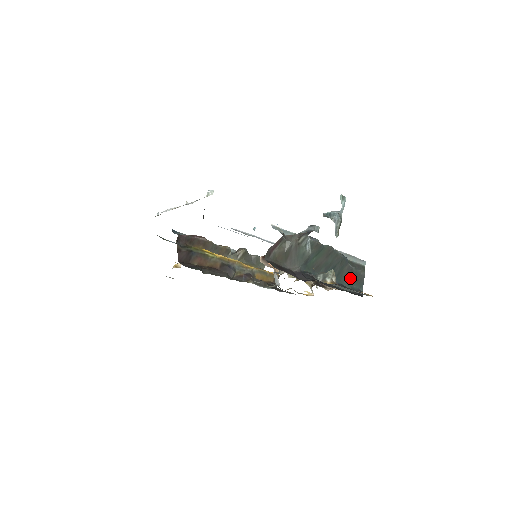
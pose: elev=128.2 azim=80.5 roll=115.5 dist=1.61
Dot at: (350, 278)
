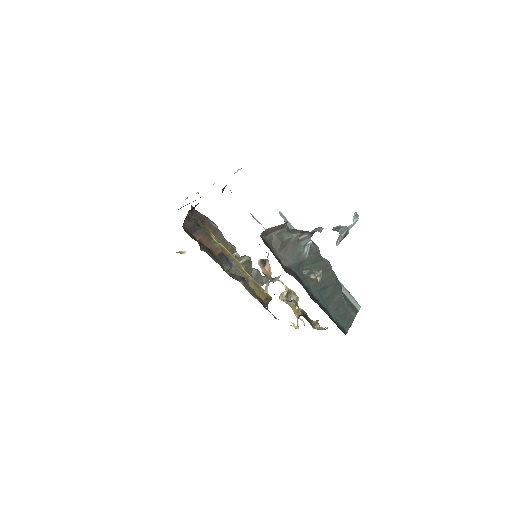
Dot at: (338, 310)
